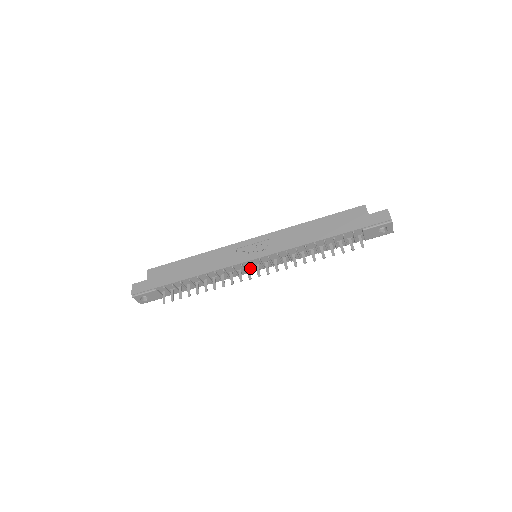
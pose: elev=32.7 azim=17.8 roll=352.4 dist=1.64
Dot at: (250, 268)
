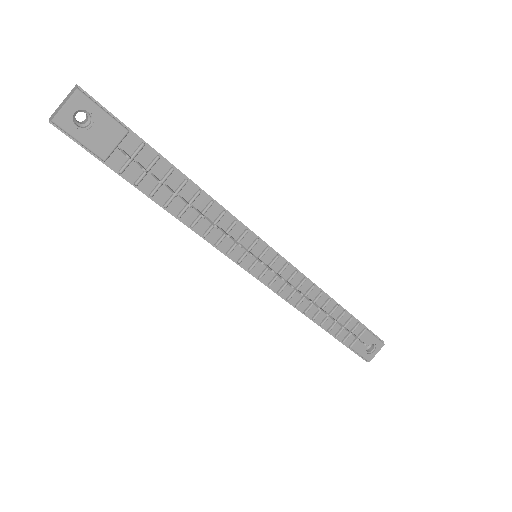
Dot at: (250, 259)
